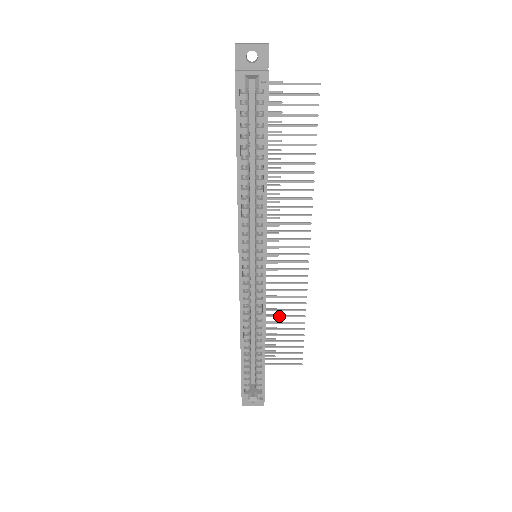
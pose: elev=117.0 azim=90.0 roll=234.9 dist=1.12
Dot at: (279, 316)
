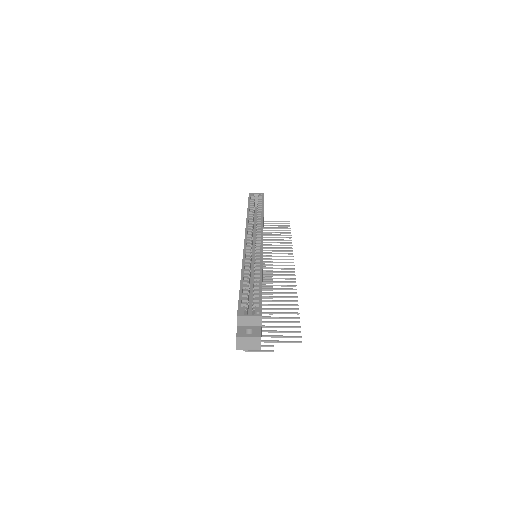
Dot at: (275, 304)
